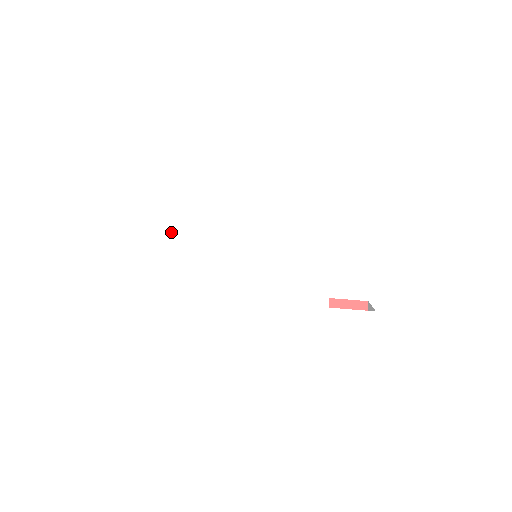
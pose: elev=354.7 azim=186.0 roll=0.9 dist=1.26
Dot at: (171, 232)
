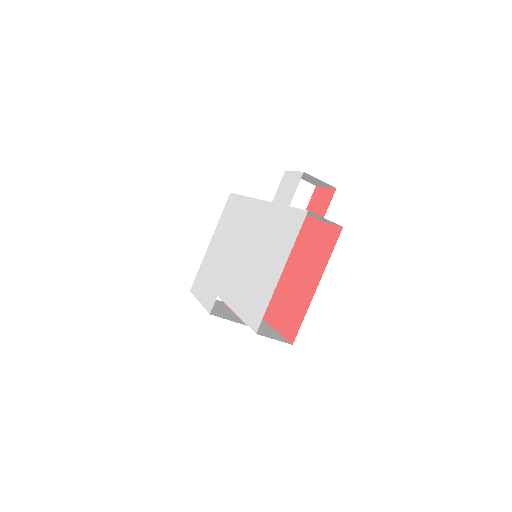
Dot at: (213, 299)
